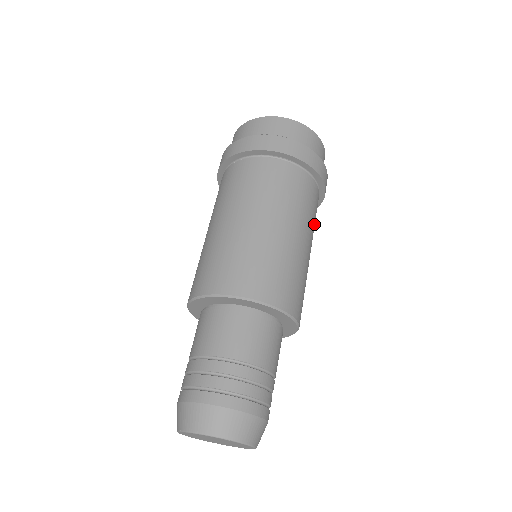
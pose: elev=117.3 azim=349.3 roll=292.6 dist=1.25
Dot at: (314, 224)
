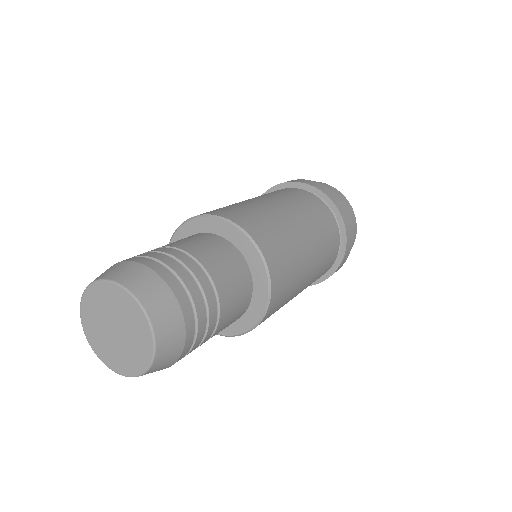
Dot at: occluded
